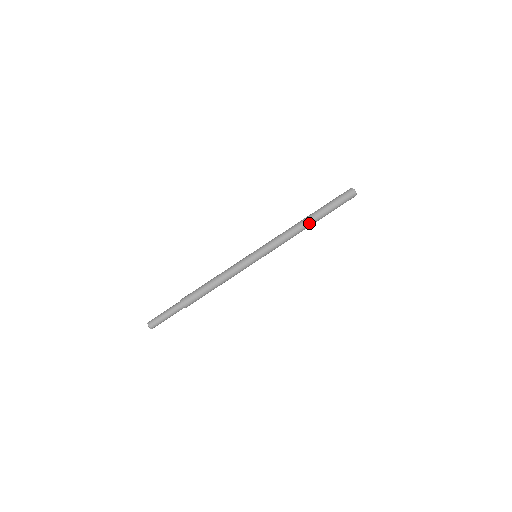
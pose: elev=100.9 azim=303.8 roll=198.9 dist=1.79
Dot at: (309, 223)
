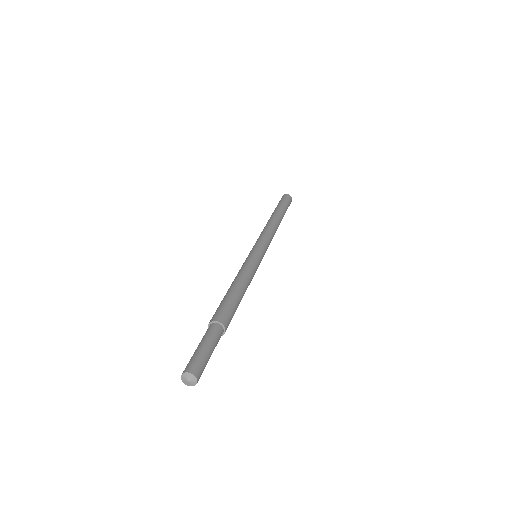
Dot at: (273, 217)
